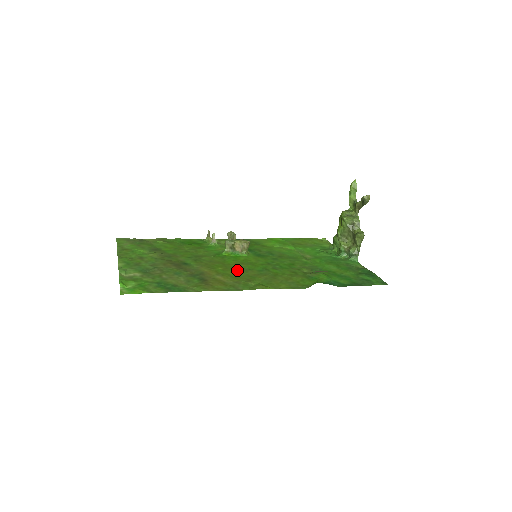
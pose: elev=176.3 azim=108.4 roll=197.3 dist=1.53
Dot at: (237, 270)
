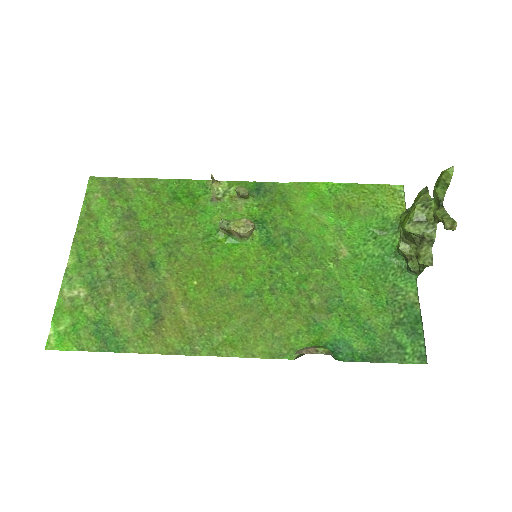
Dot at: (215, 292)
